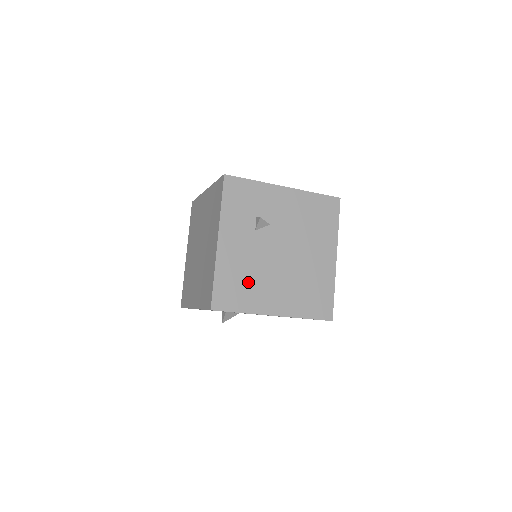
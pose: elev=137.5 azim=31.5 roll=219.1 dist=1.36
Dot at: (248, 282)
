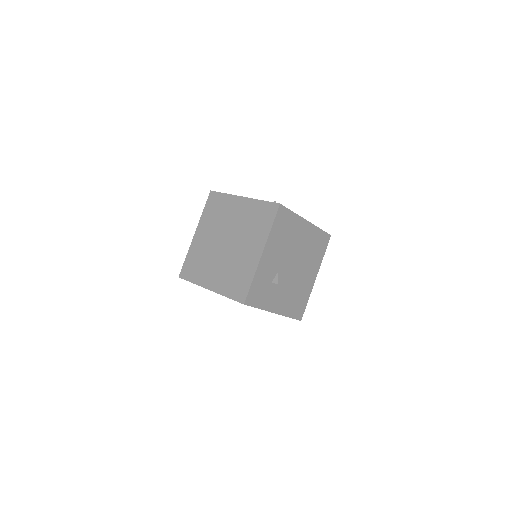
Dot at: (298, 294)
